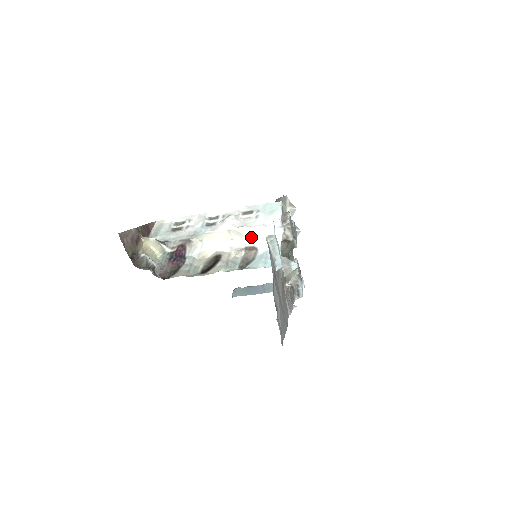
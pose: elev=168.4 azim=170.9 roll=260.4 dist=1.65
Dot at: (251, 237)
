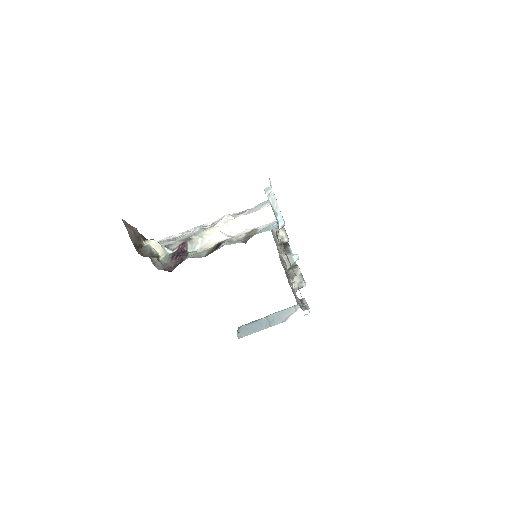
Dot at: (249, 225)
